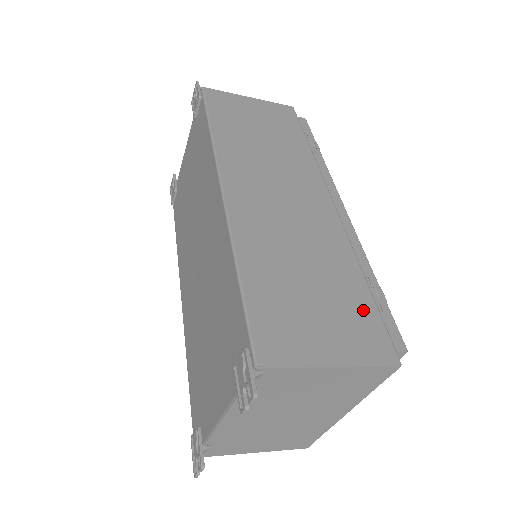
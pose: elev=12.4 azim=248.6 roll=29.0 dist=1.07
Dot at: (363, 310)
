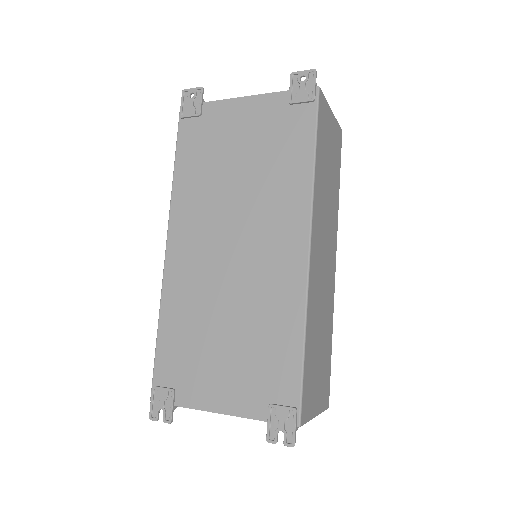
Dot at: (328, 368)
